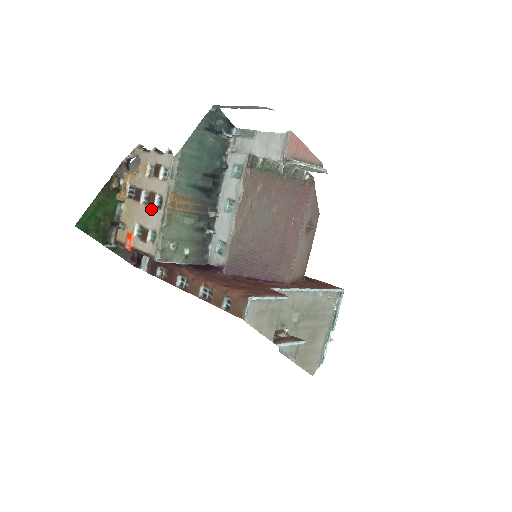
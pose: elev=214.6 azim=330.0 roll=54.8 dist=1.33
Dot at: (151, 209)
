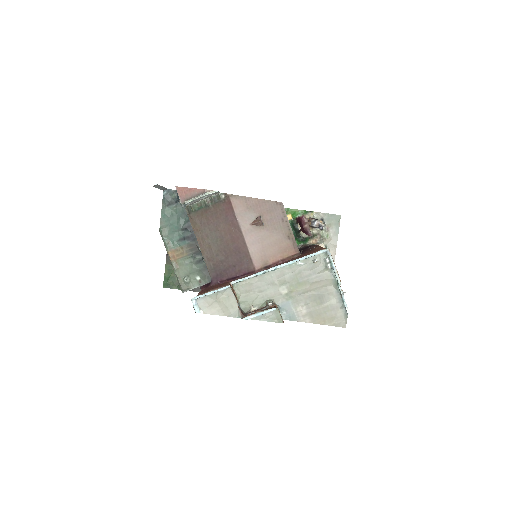
Dot at: occluded
